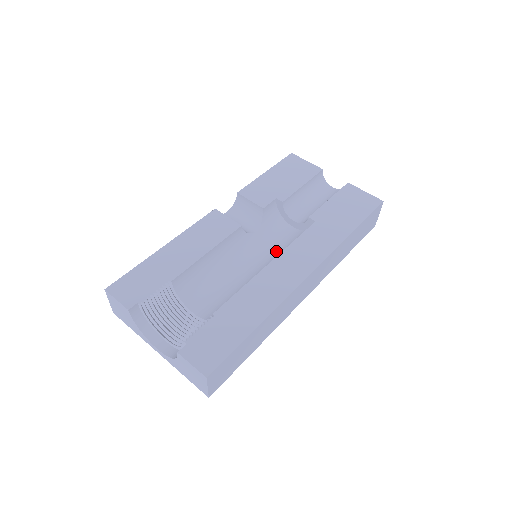
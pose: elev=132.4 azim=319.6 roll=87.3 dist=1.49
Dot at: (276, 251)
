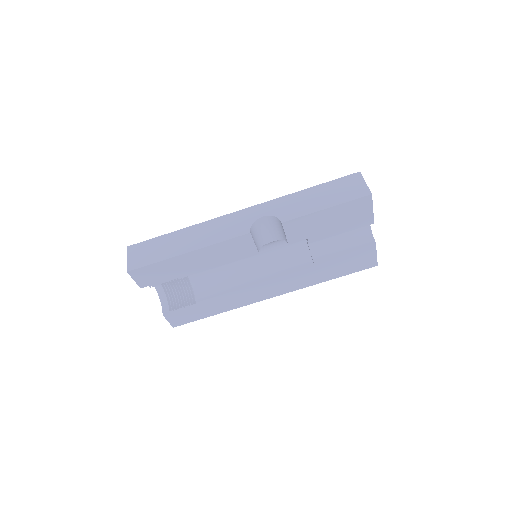
Dot at: (274, 254)
